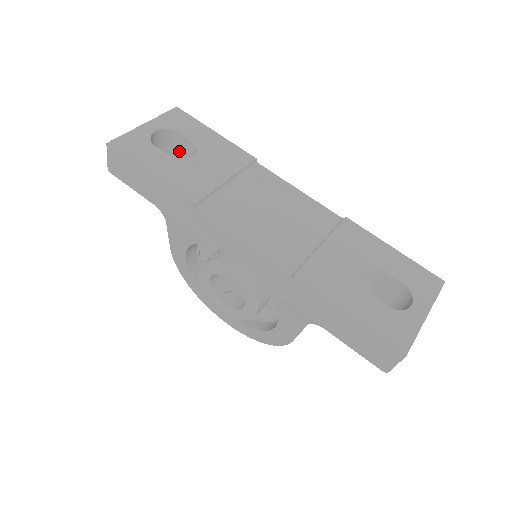
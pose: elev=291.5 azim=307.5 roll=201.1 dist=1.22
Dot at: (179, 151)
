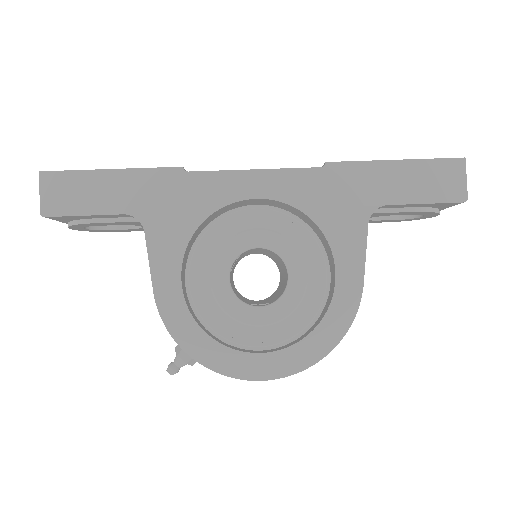
Dot at: occluded
